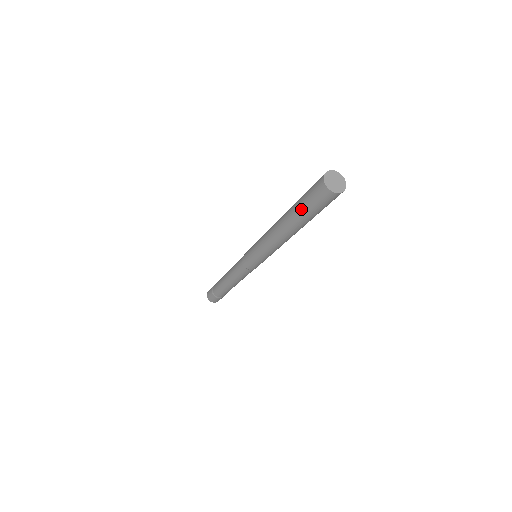
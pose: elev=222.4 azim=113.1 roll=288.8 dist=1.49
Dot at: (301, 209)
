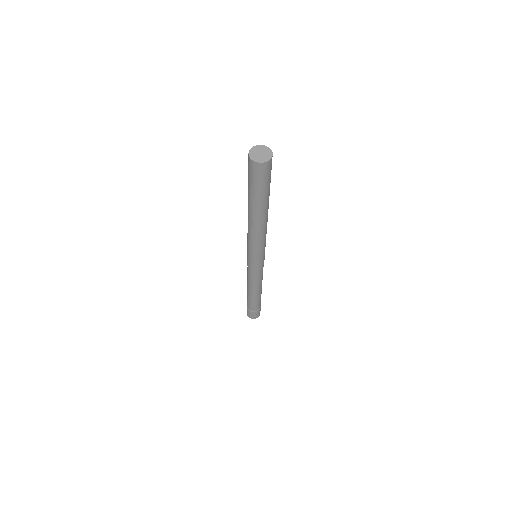
Dot at: (250, 191)
